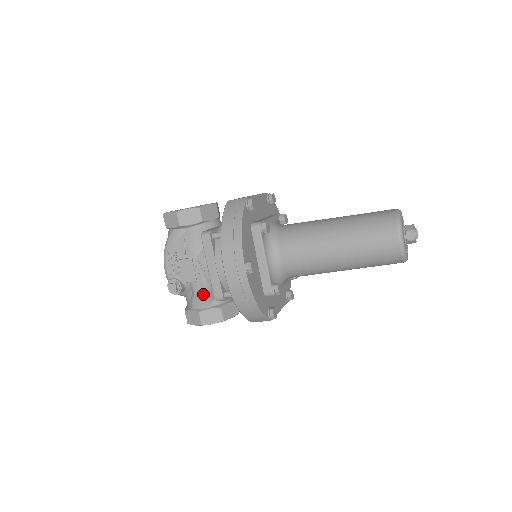
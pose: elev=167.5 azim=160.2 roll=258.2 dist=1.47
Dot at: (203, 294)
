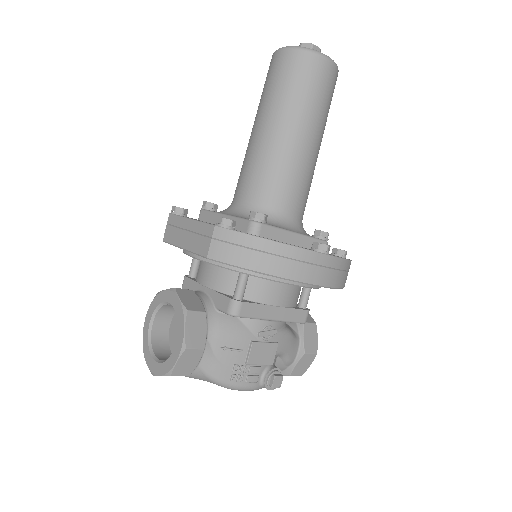
Dot at: (290, 340)
